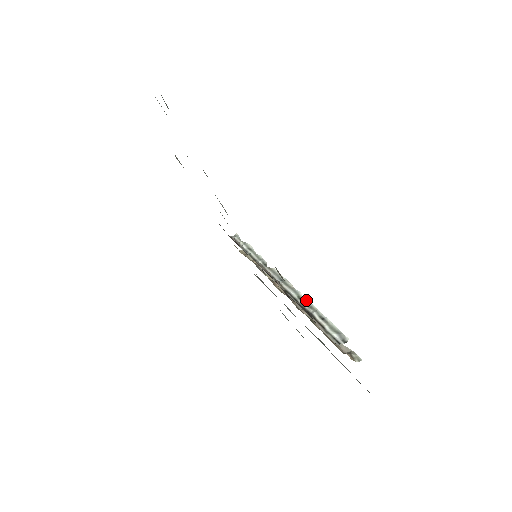
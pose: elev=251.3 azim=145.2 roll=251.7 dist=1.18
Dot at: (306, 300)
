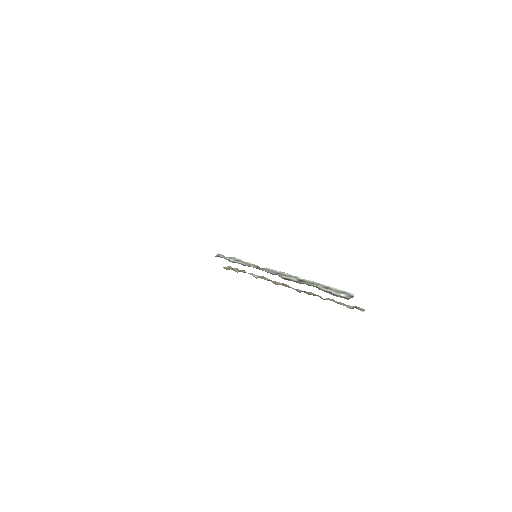
Dot at: (306, 280)
